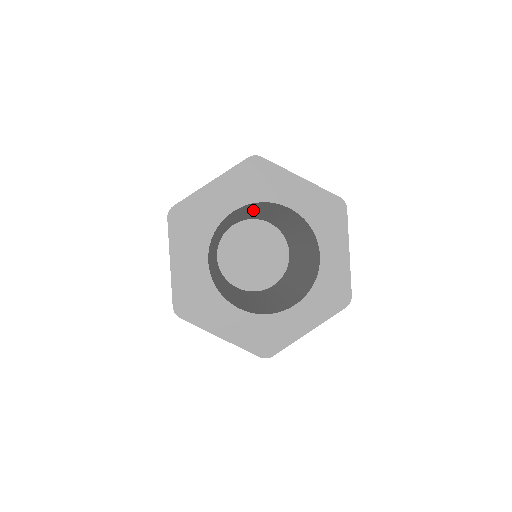
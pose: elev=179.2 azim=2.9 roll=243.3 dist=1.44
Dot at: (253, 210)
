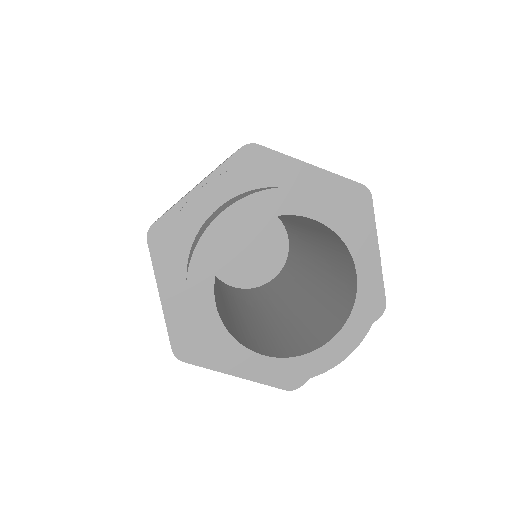
Dot at: (309, 226)
